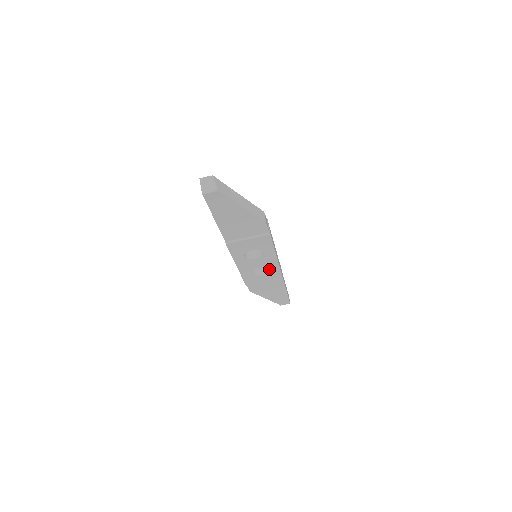
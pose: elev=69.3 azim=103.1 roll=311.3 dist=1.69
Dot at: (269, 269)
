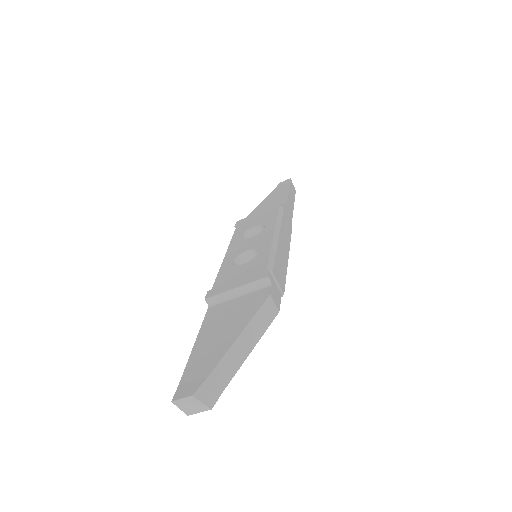
Dot at: occluded
